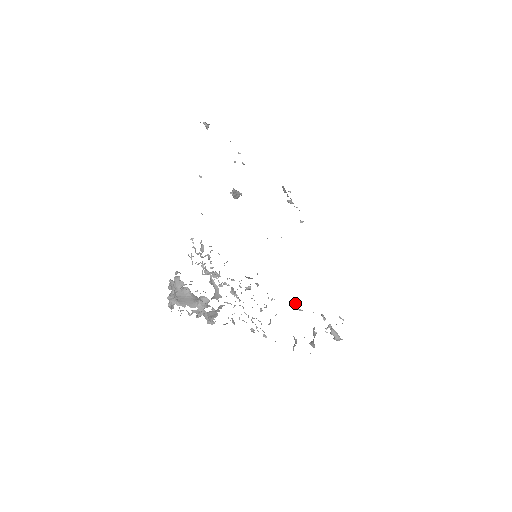
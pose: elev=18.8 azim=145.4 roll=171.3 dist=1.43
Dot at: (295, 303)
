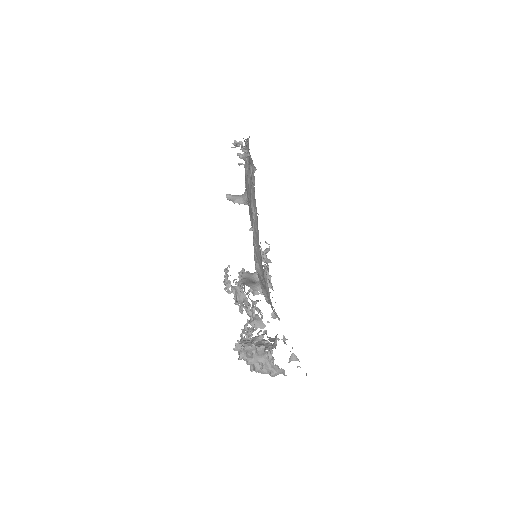
Dot at: occluded
